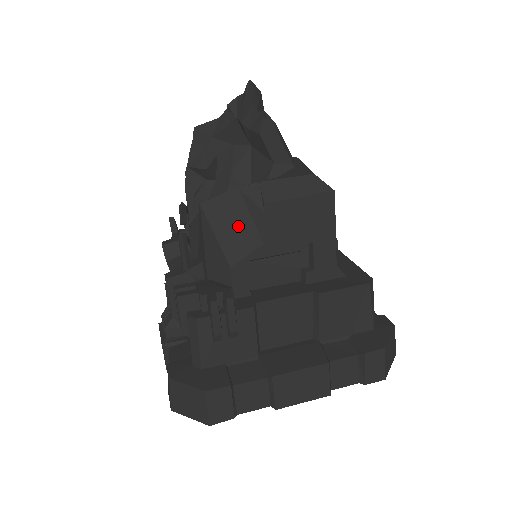
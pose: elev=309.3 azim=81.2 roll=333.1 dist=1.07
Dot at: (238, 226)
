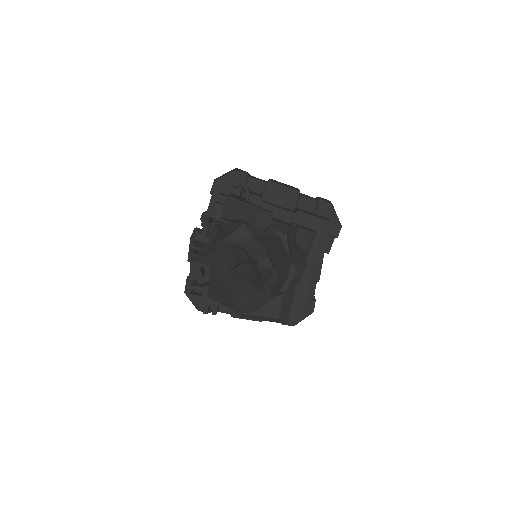
Dot at: occluded
